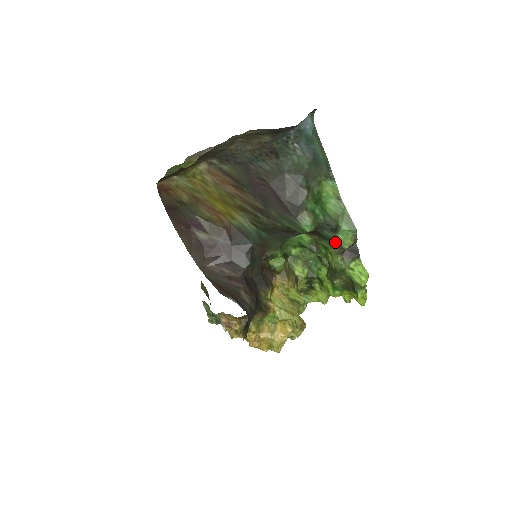
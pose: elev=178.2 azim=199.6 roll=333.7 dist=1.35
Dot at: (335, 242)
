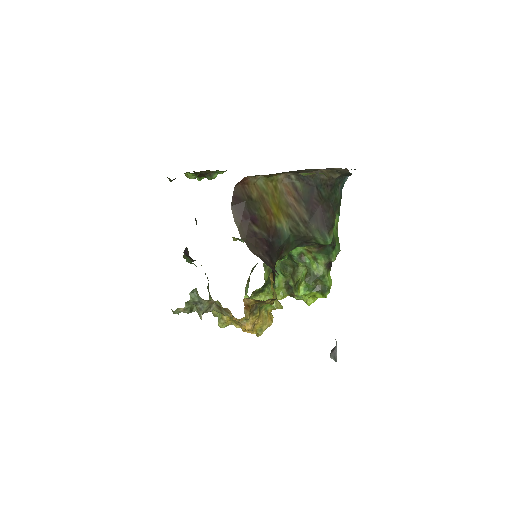
Dot at: (330, 256)
